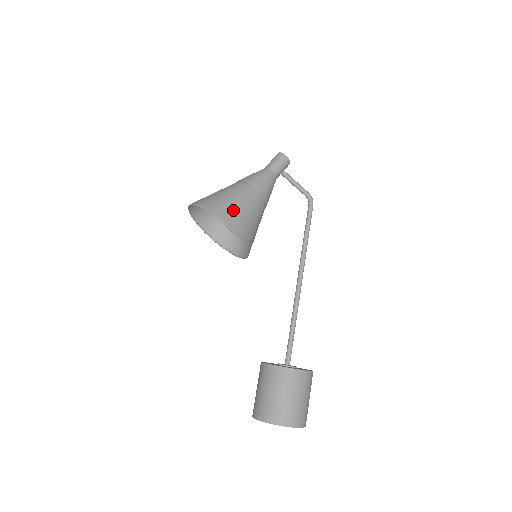
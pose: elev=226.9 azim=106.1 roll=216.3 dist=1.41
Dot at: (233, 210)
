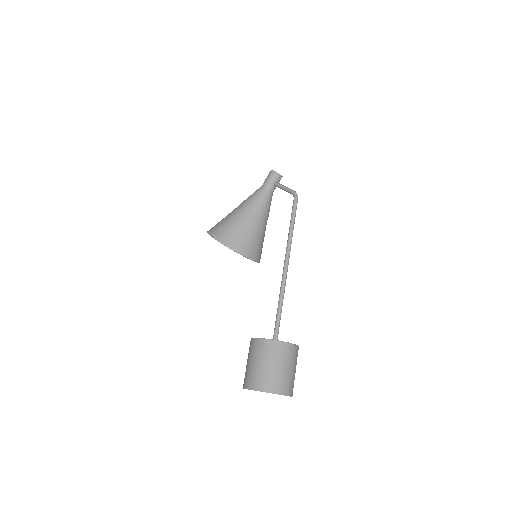
Dot at: (222, 226)
